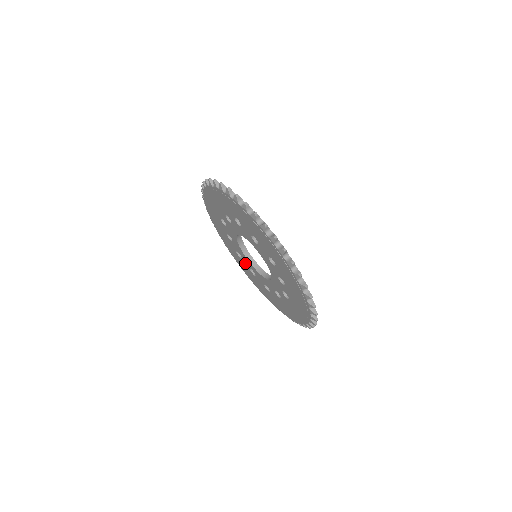
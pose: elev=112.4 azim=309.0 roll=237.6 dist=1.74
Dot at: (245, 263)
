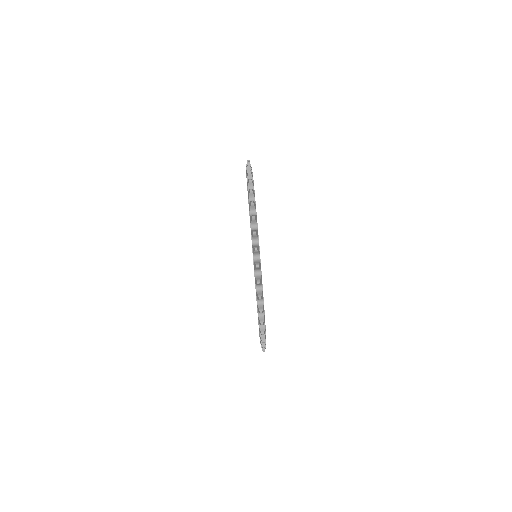
Dot at: occluded
